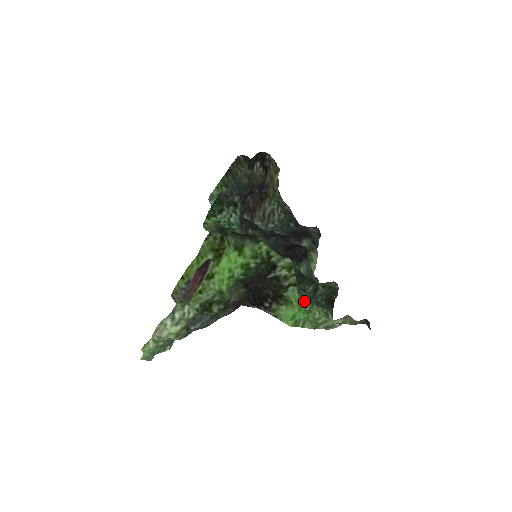
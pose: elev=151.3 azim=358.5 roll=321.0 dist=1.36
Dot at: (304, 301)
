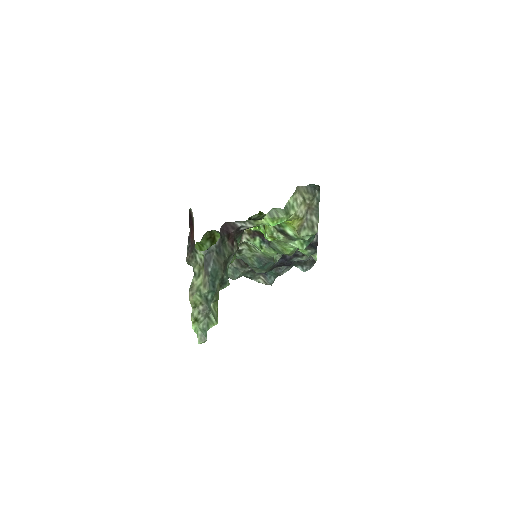
Dot at: (301, 248)
